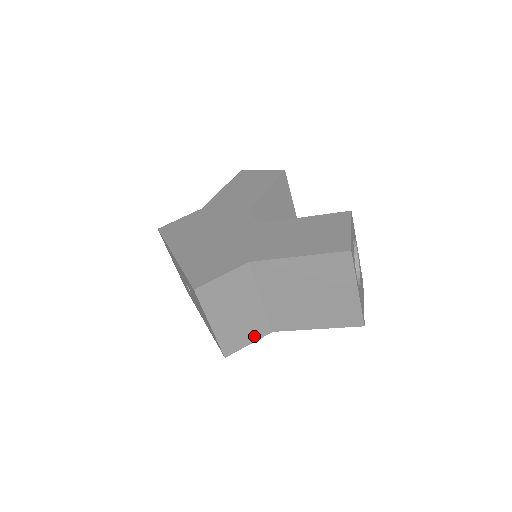
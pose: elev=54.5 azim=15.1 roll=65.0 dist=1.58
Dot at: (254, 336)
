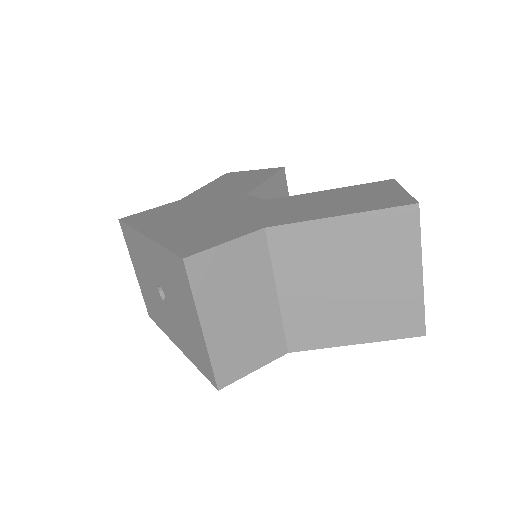
Dot at: (262, 357)
